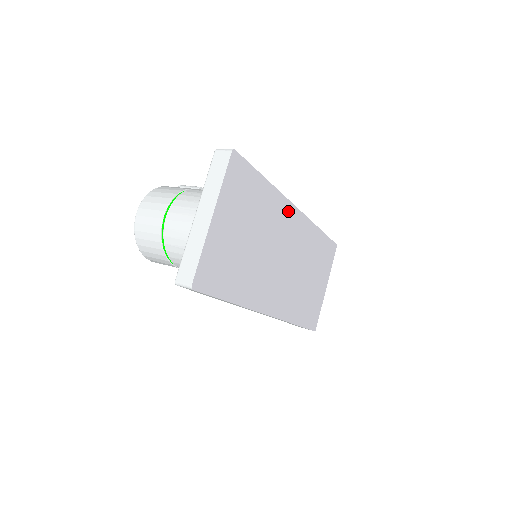
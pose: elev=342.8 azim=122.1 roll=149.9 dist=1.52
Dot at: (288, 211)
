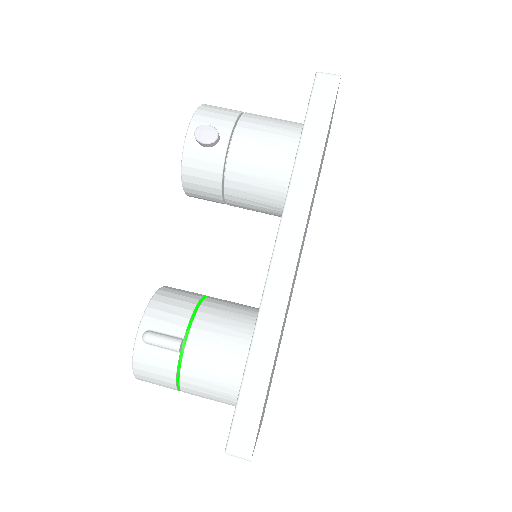
Dot at: occluded
